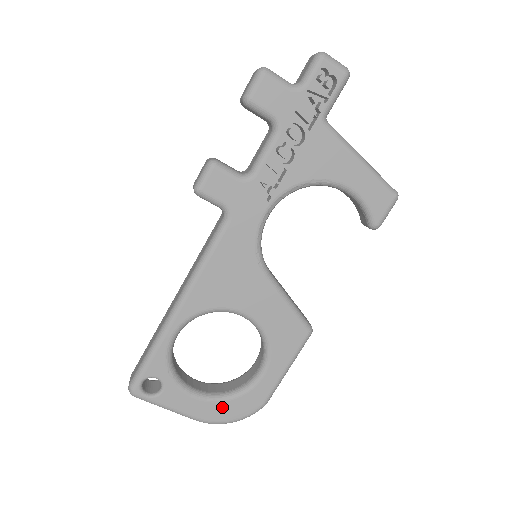
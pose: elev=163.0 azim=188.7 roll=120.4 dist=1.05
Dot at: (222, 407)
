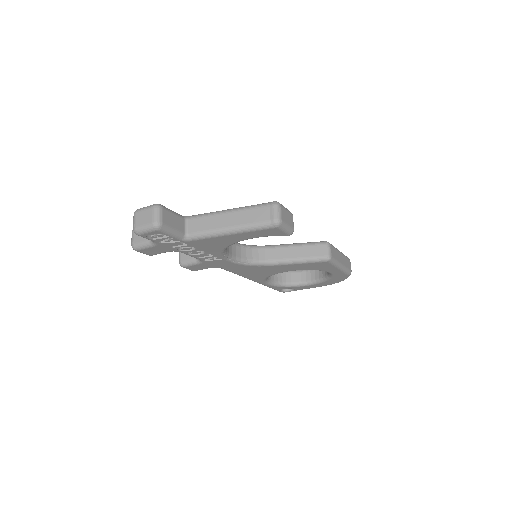
Dot at: (328, 282)
